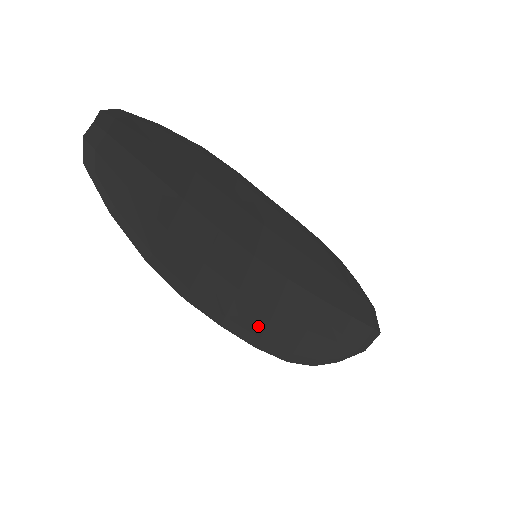
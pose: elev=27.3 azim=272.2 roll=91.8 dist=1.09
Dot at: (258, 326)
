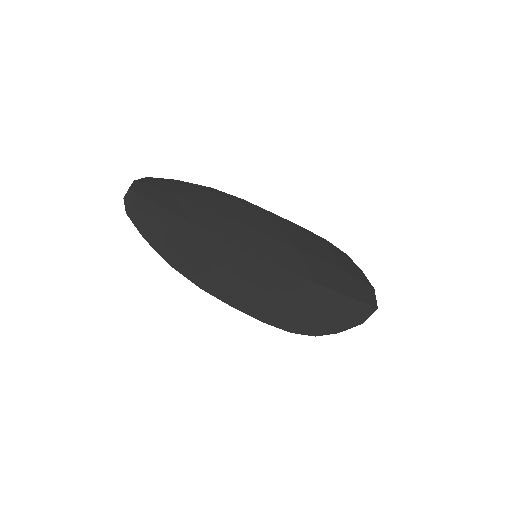
Dot at: (262, 306)
